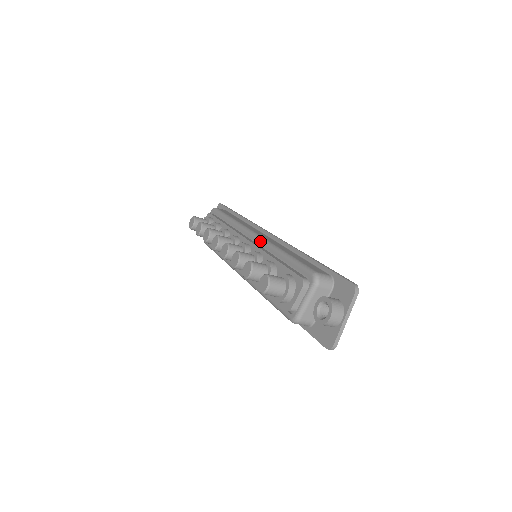
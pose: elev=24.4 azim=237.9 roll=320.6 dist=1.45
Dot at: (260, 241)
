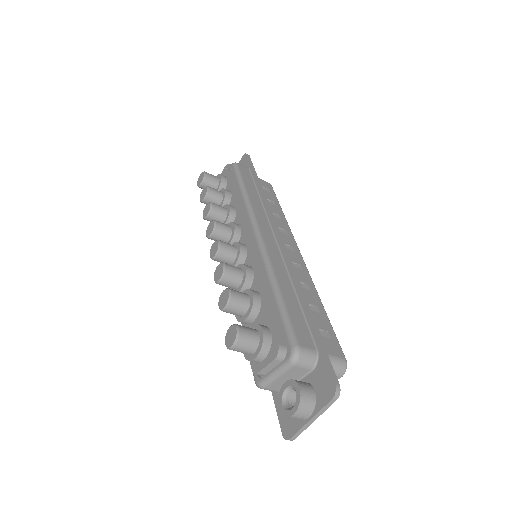
Dot at: (259, 250)
